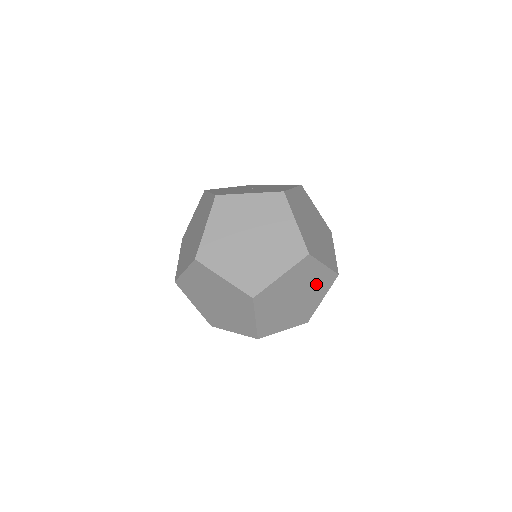
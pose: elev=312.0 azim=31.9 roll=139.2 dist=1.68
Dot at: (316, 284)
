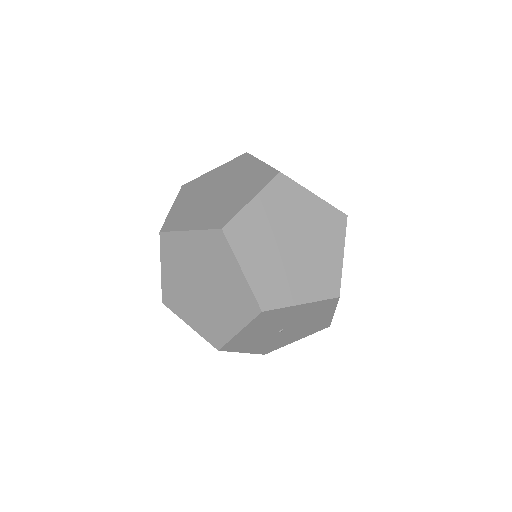
Dot at: occluded
